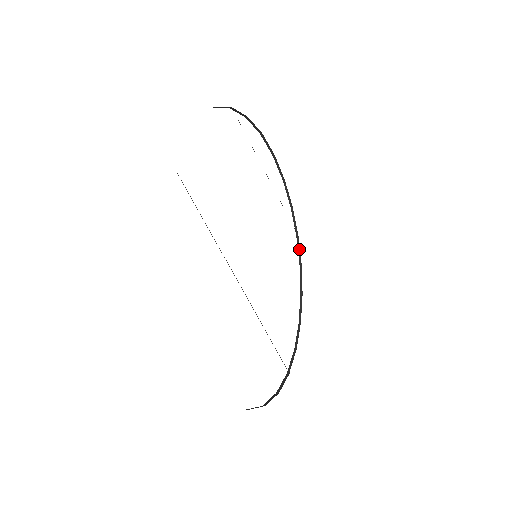
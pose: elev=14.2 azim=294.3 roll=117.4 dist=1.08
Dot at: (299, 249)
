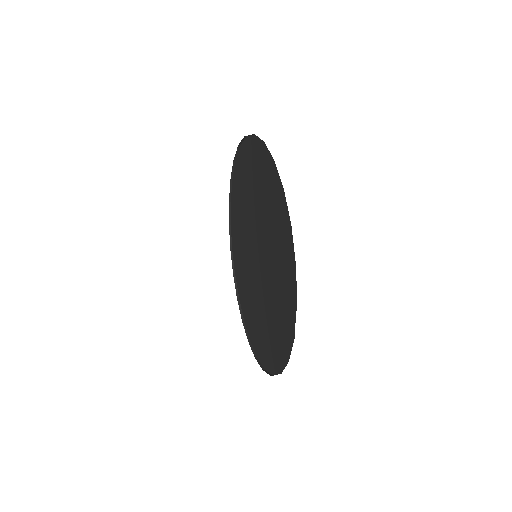
Dot at: (233, 169)
